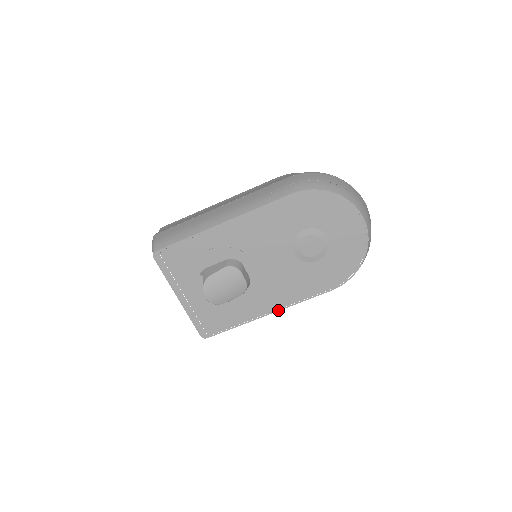
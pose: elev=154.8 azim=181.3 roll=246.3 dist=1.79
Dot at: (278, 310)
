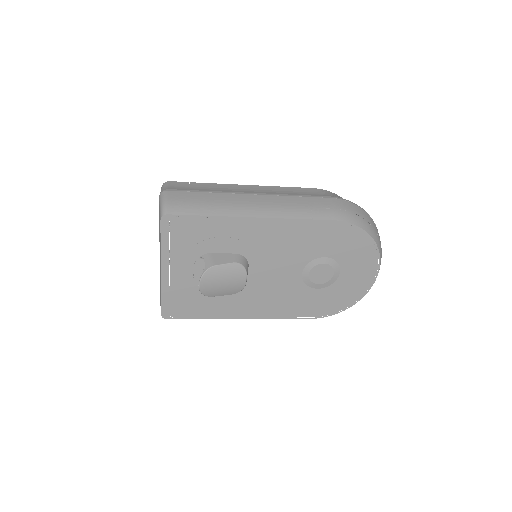
Dot at: (254, 318)
